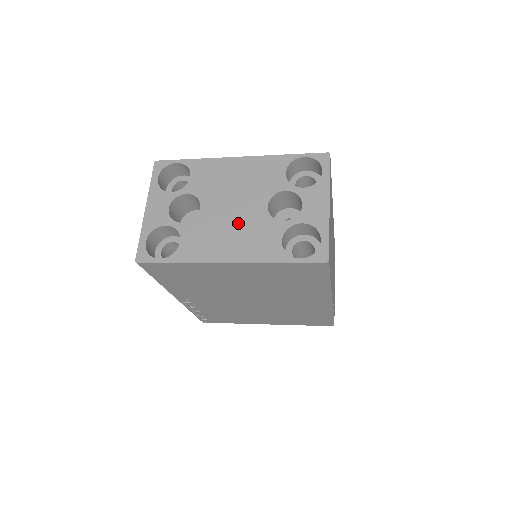
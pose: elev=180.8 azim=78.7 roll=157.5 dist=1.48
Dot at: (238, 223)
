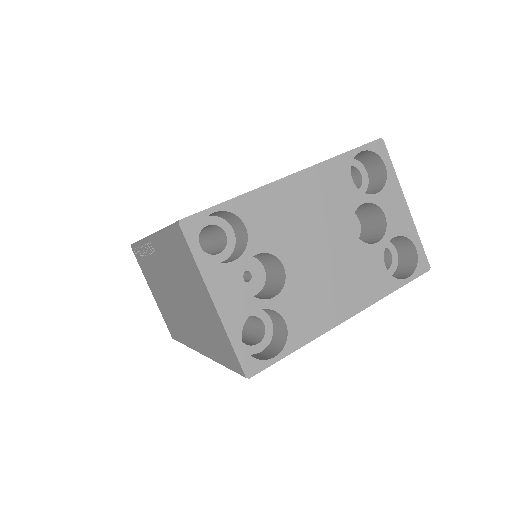
Dot at: (336, 267)
